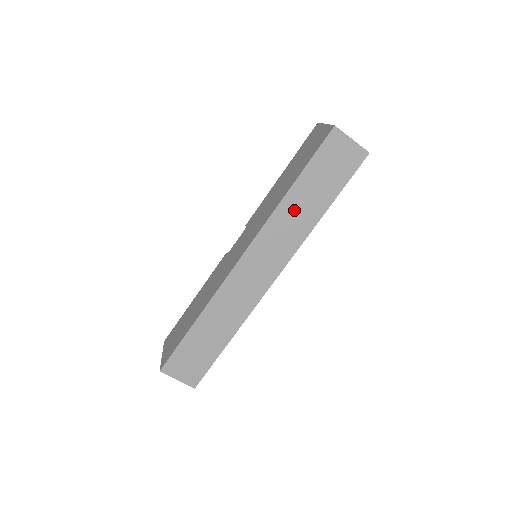
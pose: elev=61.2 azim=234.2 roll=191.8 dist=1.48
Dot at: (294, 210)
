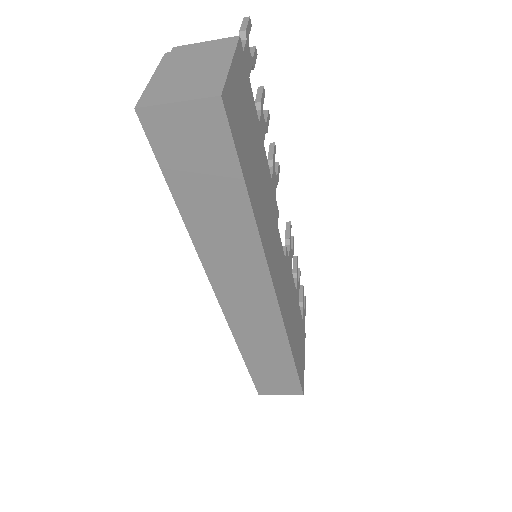
Dot at: (213, 232)
